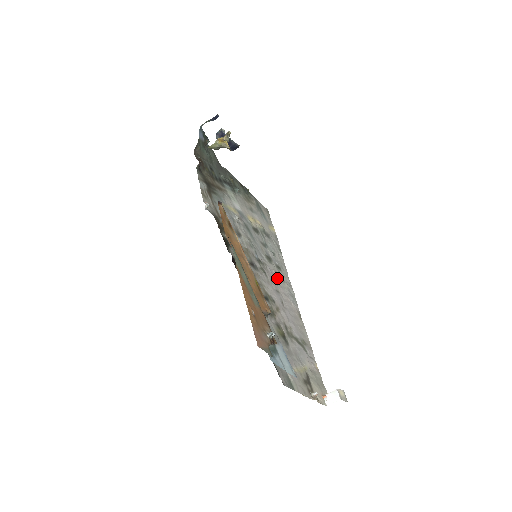
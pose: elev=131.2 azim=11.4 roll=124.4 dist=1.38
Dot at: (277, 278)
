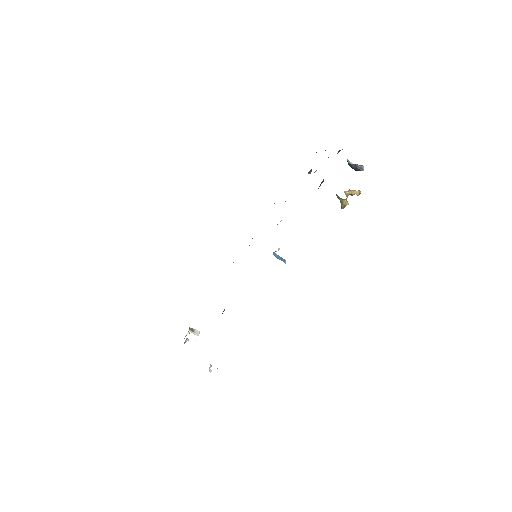
Dot at: occluded
